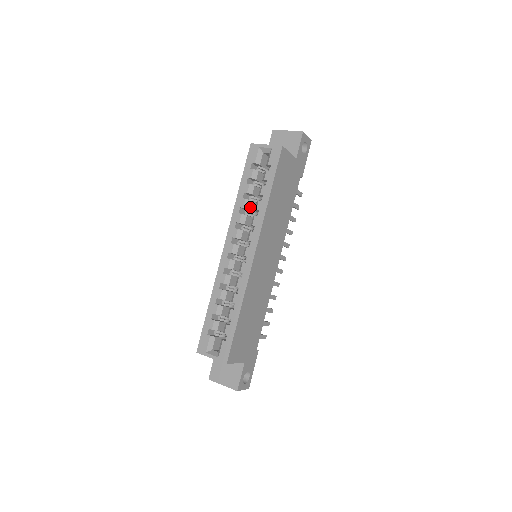
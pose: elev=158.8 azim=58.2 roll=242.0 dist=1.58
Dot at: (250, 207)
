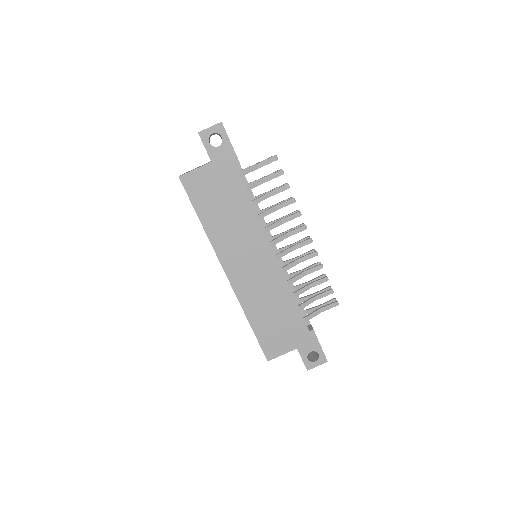
Dot at: occluded
